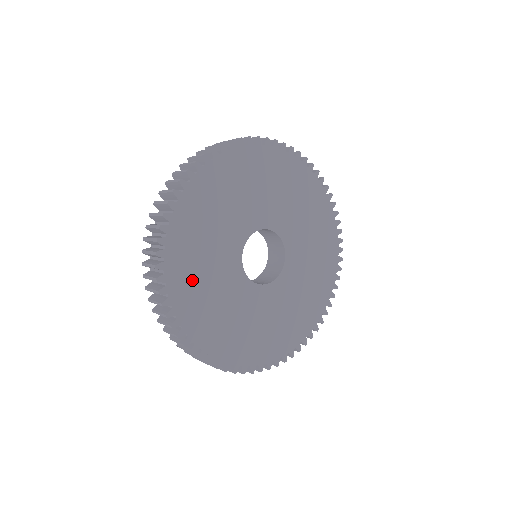
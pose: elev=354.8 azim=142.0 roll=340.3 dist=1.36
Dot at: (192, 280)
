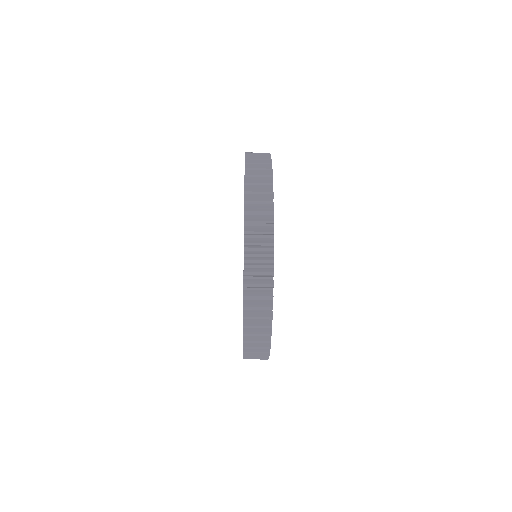
Dot at: occluded
